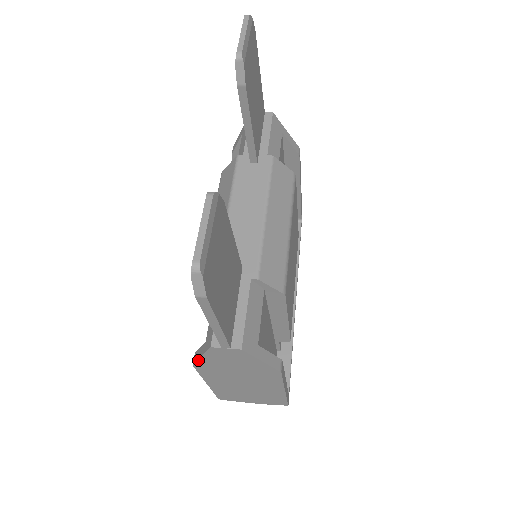
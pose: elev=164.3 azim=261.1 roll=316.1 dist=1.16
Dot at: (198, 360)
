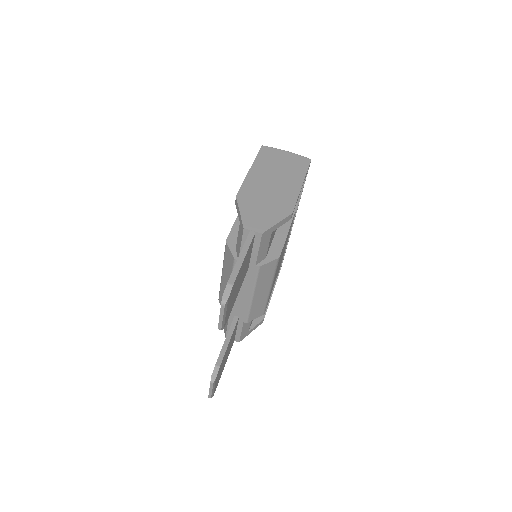
Dot at: occluded
